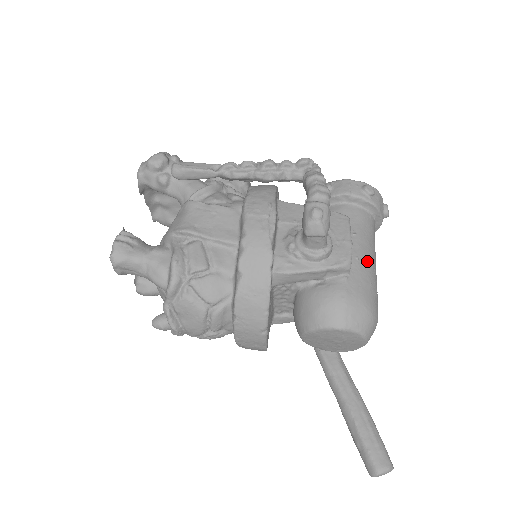
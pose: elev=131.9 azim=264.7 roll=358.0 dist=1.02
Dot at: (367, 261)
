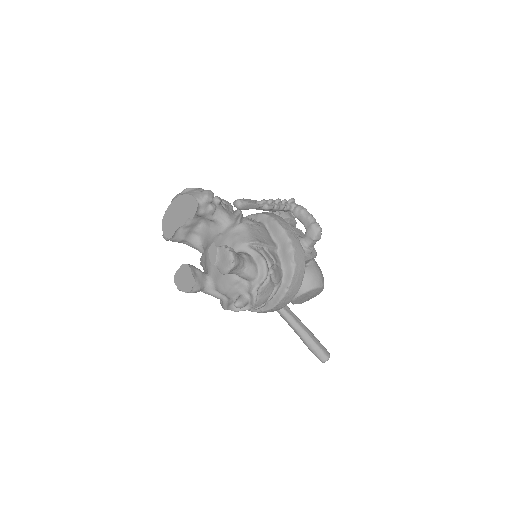
Dot at: occluded
